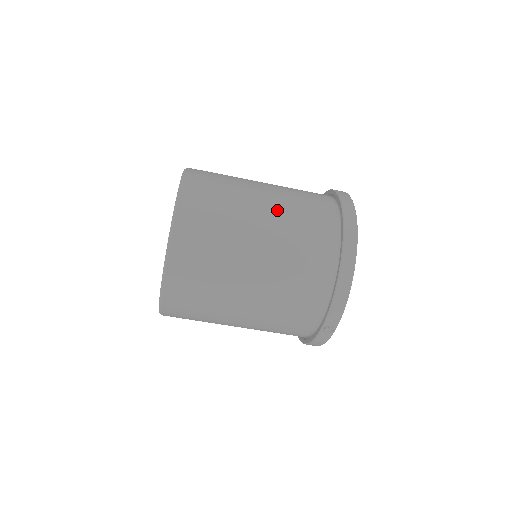
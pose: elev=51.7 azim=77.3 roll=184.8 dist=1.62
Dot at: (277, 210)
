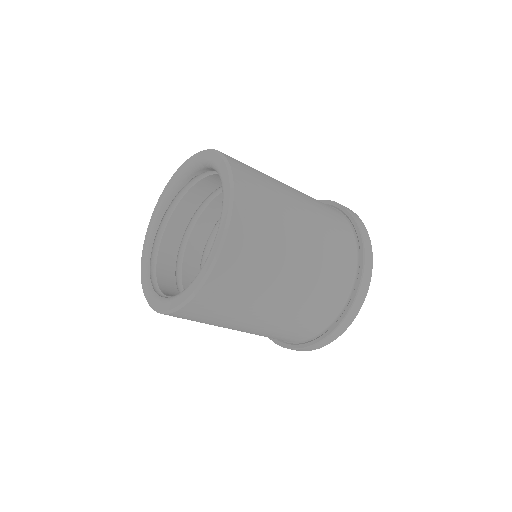
Dot at: (298, 294)
